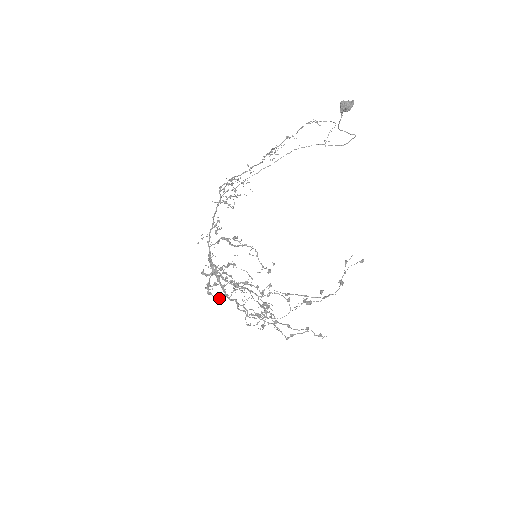
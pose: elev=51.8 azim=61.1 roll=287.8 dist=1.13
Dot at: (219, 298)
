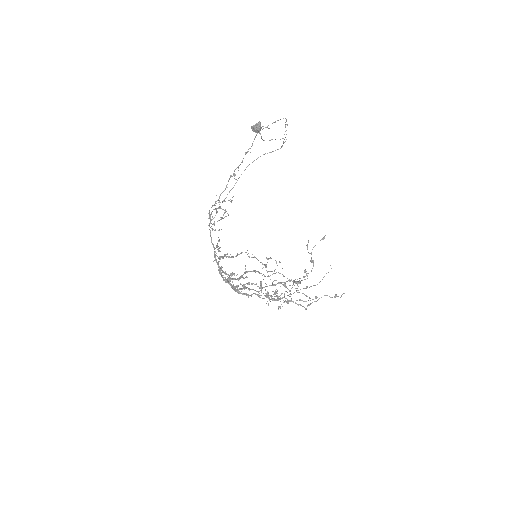
Dot at: occluded
